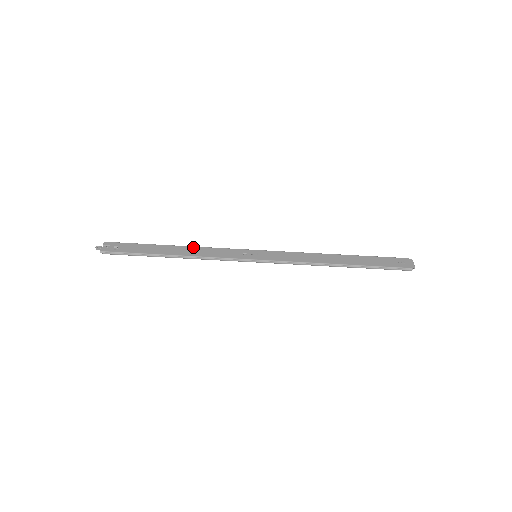
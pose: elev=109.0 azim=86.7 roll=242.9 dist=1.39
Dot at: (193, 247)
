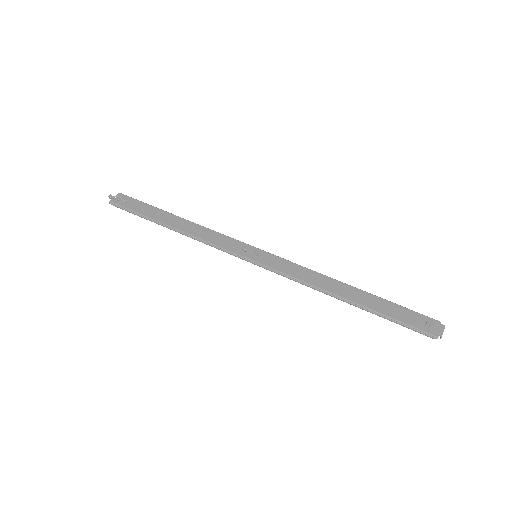
Dot at: (197, 224)
